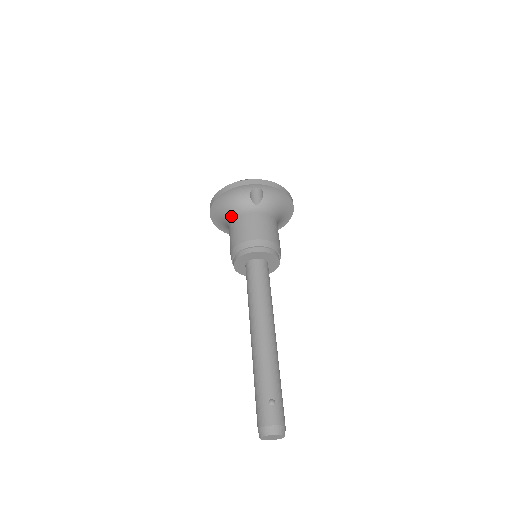
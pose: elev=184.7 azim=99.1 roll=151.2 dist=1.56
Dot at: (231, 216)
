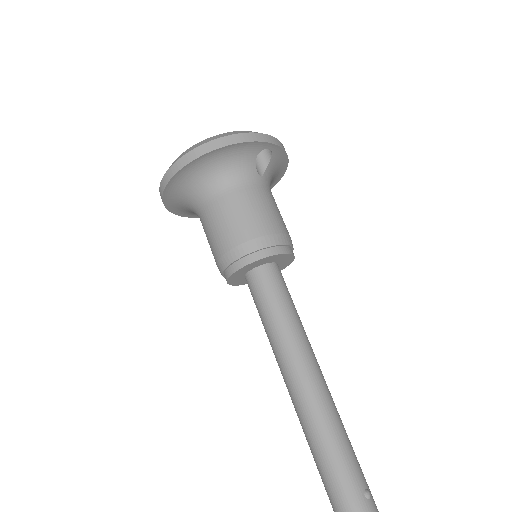
Dot at: (220, 187)
